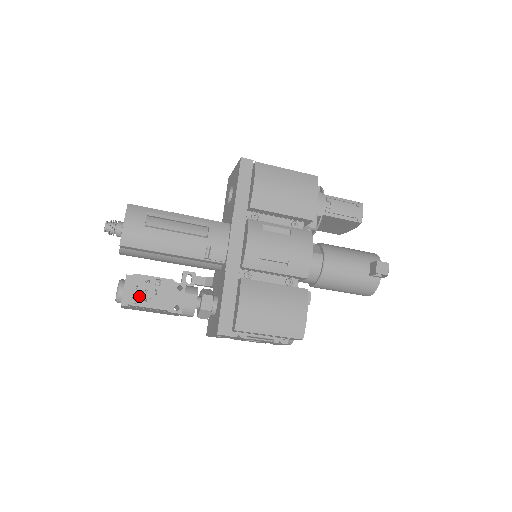
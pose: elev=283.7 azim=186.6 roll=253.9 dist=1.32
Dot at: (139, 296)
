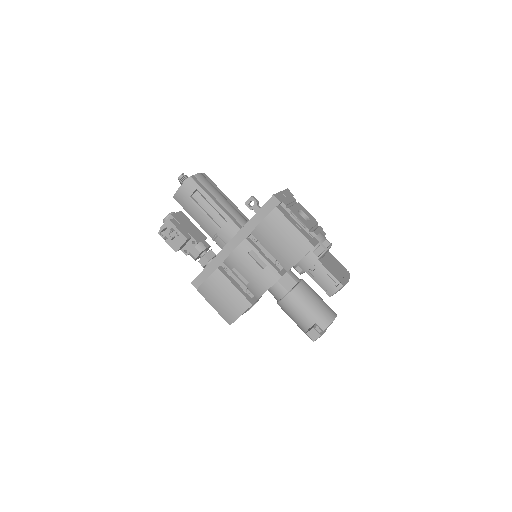
Dot at: (165, 233)
